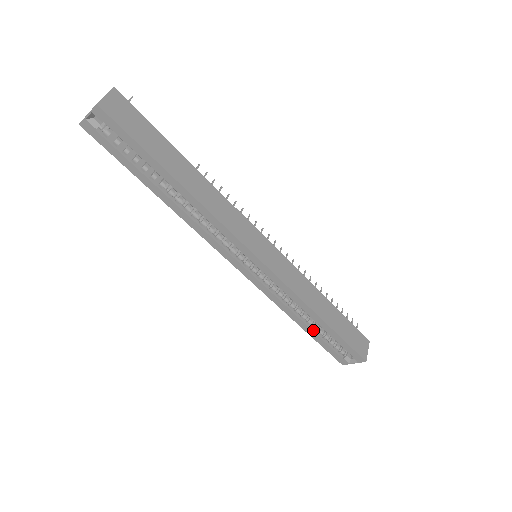
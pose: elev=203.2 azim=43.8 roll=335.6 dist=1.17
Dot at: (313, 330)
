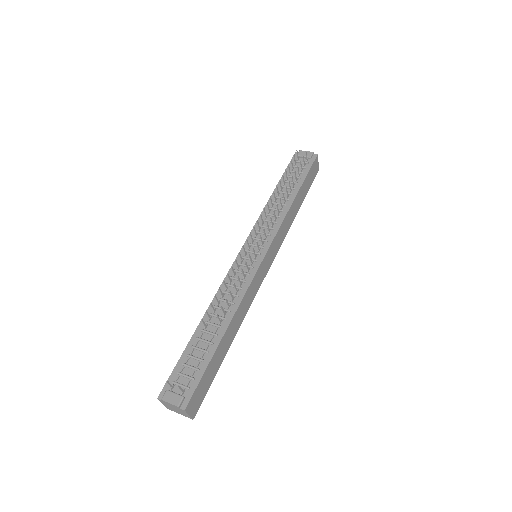
Dot at: occluded
